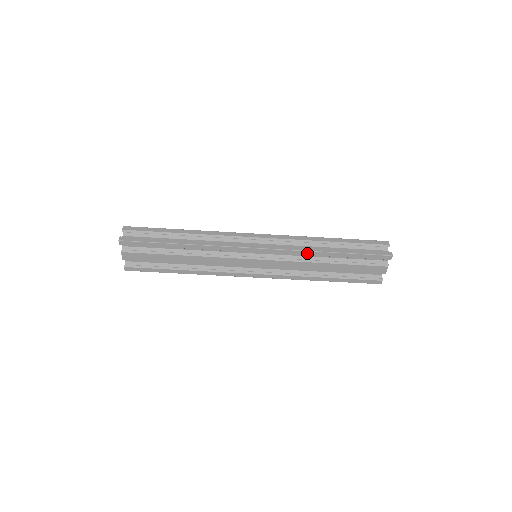
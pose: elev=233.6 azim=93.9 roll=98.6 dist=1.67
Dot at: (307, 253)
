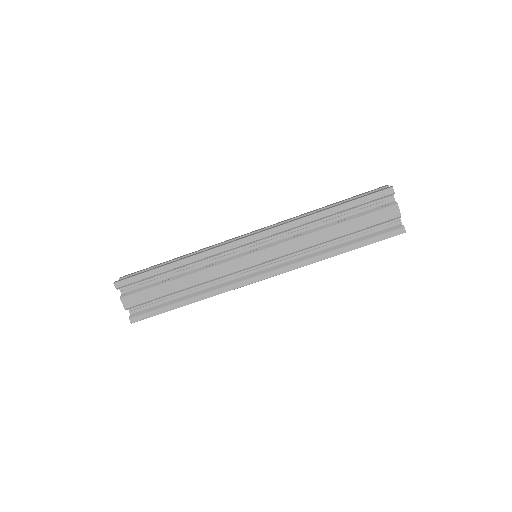
Dot at: (300, 222)
